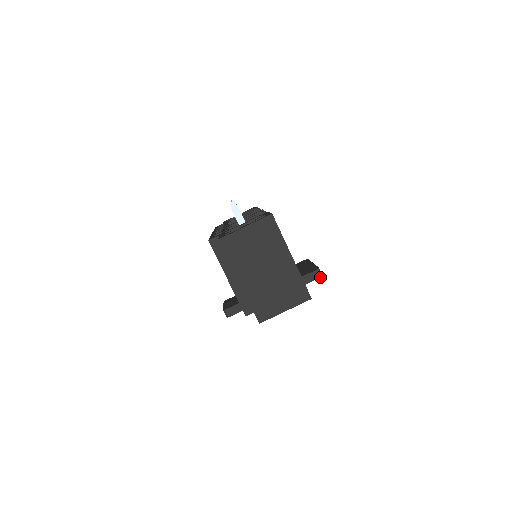
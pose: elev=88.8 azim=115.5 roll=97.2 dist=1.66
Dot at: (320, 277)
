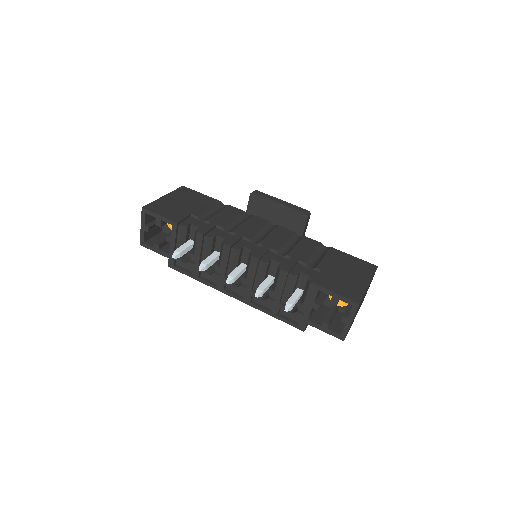
Dot at: occluded
